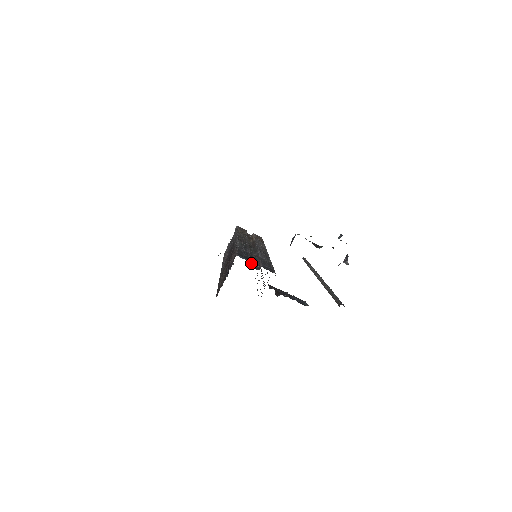
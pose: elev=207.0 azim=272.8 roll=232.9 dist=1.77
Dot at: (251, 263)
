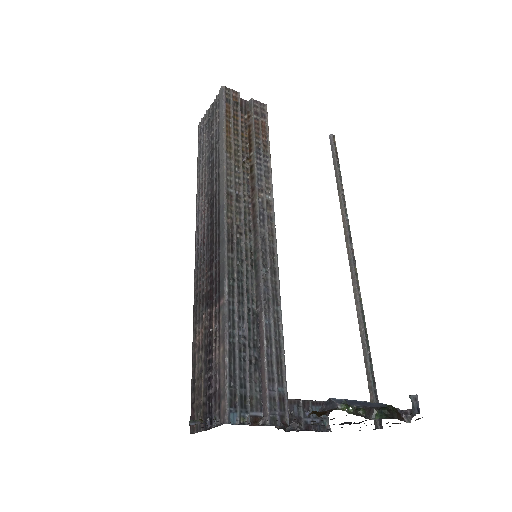
Dot at: (249, 388)
